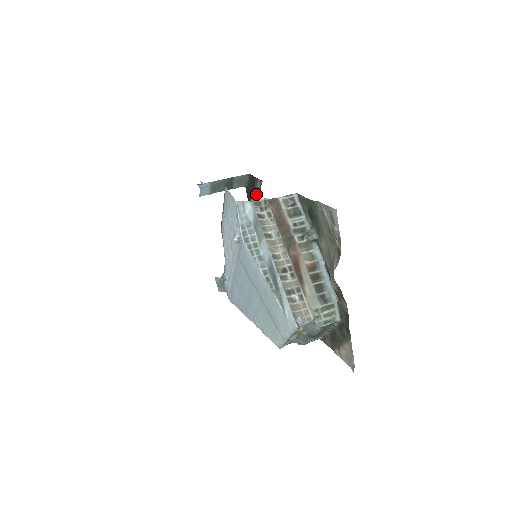
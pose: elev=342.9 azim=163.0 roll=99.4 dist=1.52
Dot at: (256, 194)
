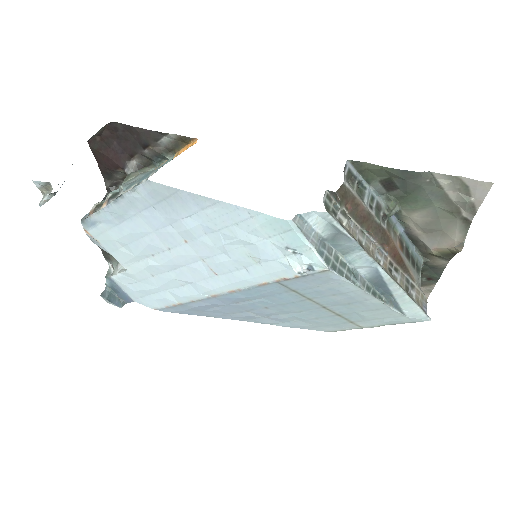
Dot at: (153, 155)
